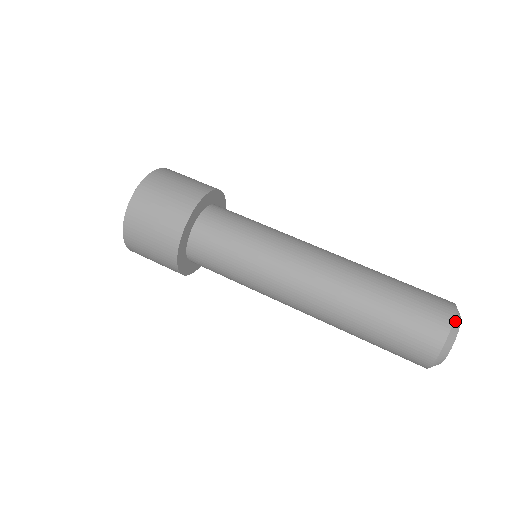
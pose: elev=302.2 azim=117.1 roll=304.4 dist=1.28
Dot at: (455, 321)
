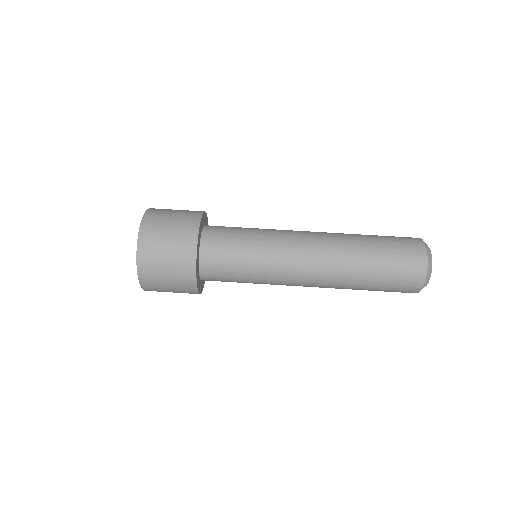
Dot at: (429, 262)
